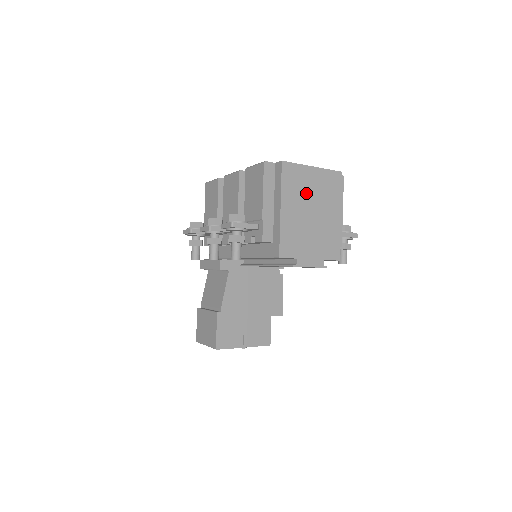
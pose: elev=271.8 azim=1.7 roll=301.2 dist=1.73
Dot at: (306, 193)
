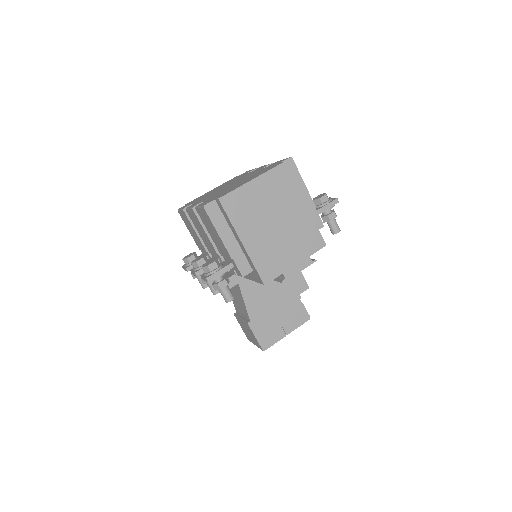
Dot at: (259, 210)
